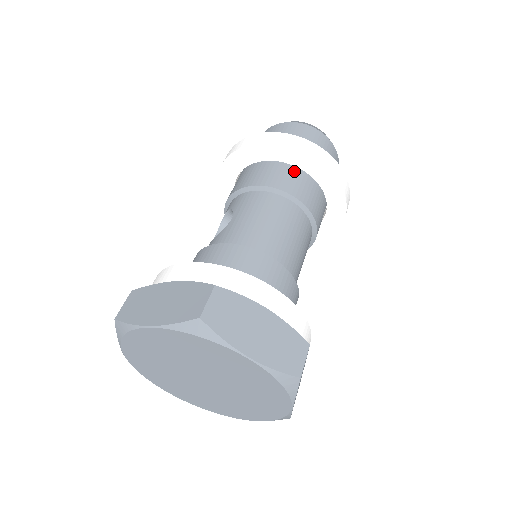
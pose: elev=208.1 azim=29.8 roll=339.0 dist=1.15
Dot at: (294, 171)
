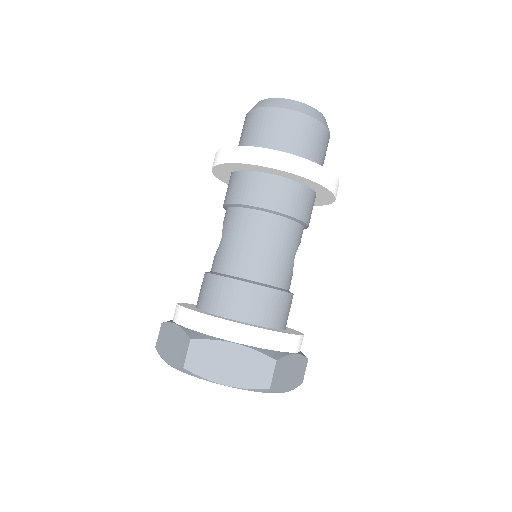
Dot at: (263, 178)
